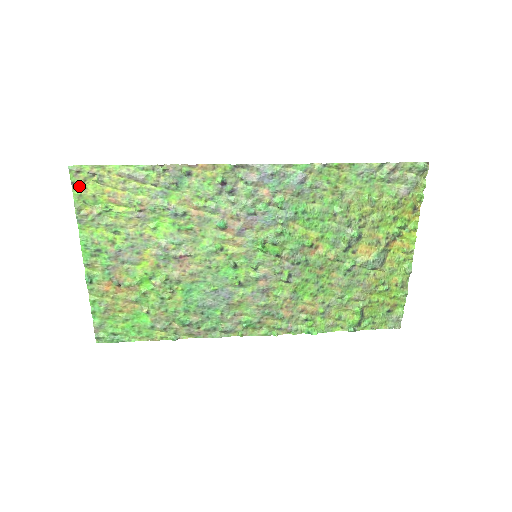
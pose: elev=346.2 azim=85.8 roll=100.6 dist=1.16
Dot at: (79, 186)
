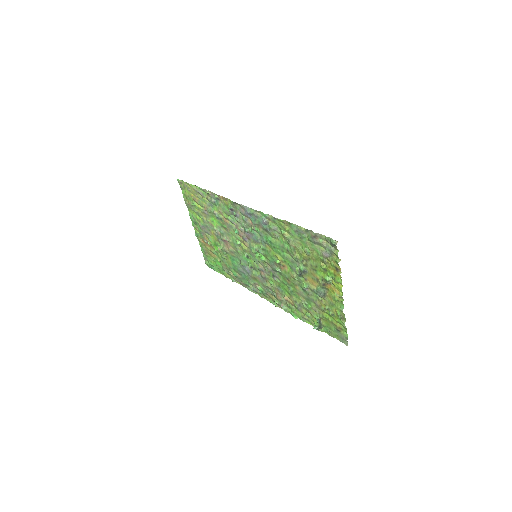
Dot at: (183, 189)
